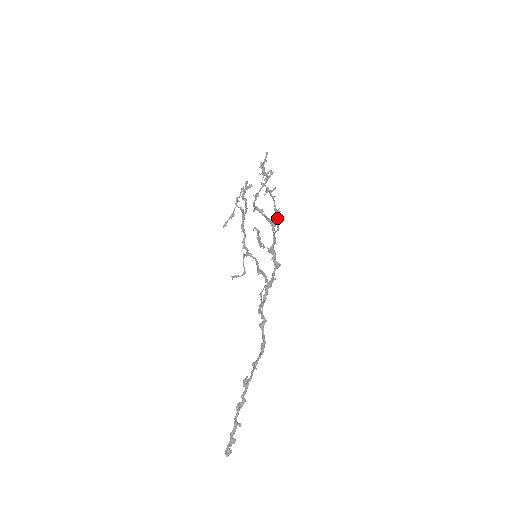
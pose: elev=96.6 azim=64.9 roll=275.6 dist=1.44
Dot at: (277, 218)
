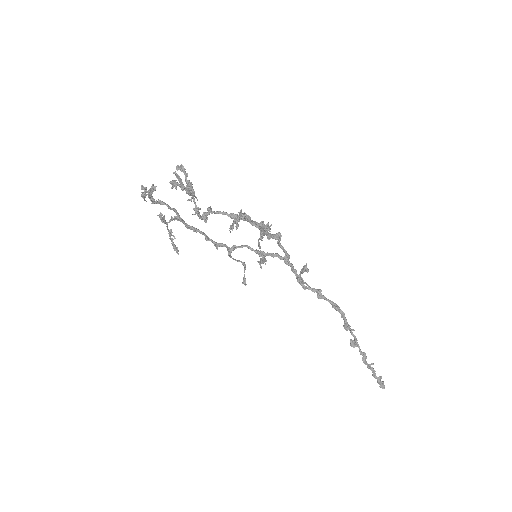
Dot at: (269, 231)
